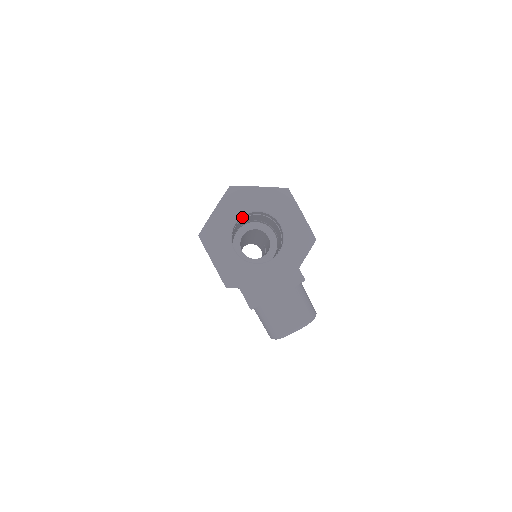
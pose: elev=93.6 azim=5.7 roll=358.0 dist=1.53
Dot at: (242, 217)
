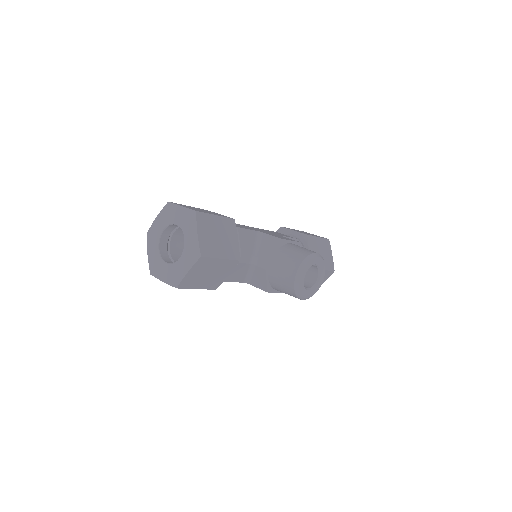
Dot at: (162, 242)
